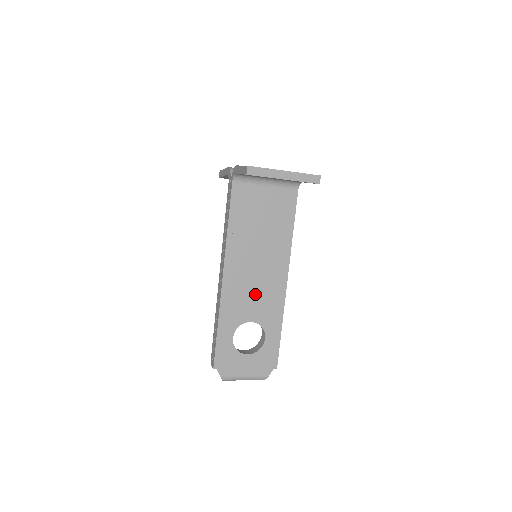
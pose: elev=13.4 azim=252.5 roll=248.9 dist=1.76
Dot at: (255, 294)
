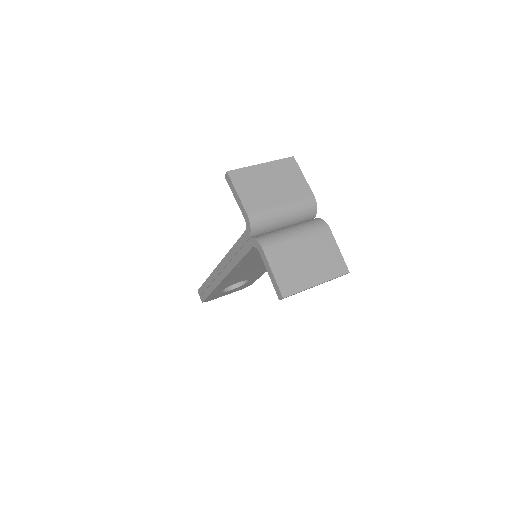
Dot at: (248, 274)
